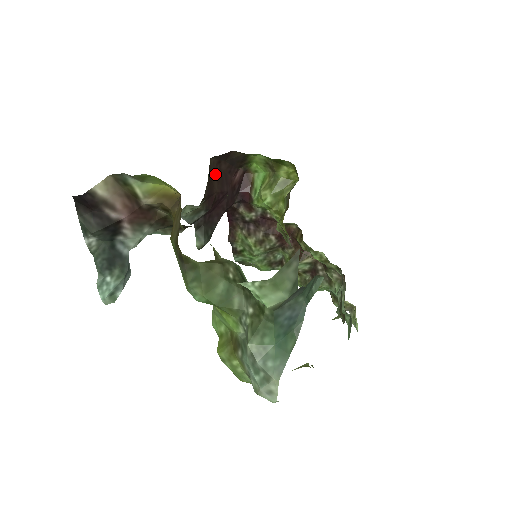
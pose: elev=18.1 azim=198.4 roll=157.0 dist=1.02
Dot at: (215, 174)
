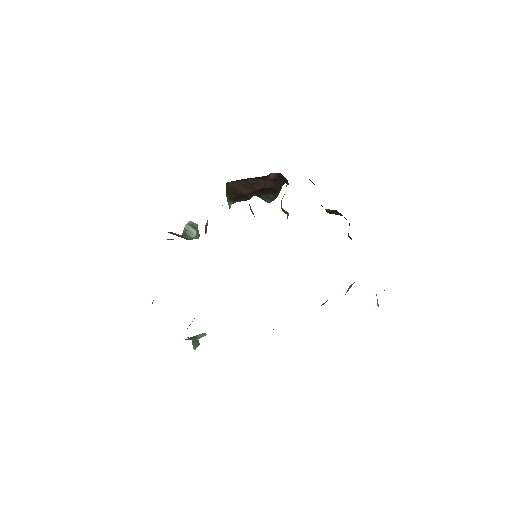
Dot at: (240, 186)
